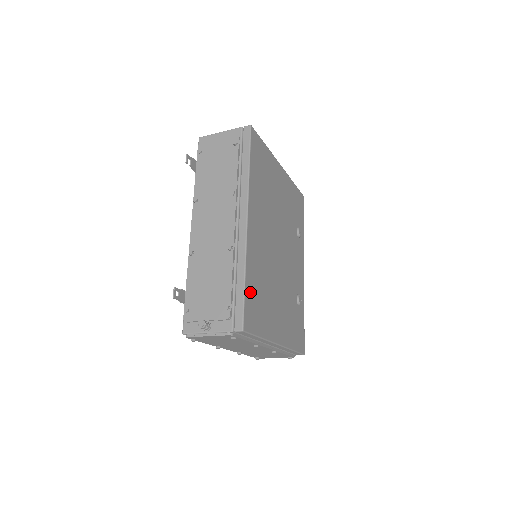
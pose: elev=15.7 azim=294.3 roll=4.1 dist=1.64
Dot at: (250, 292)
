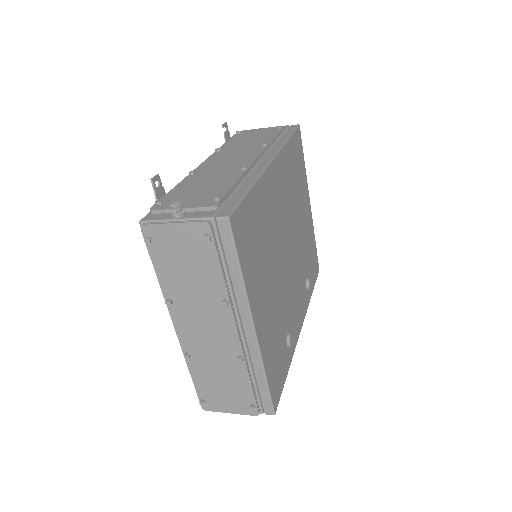
Dot at: (250, 209)
